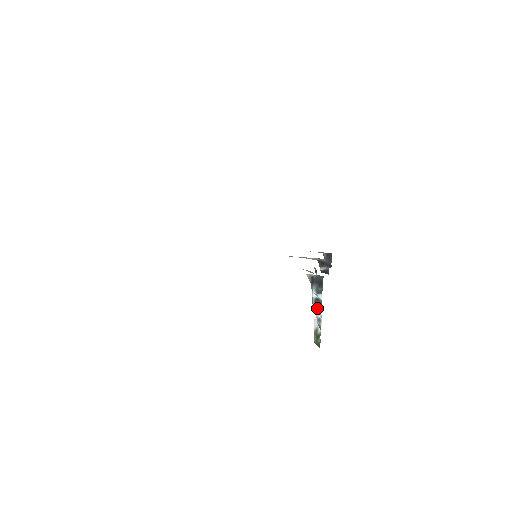
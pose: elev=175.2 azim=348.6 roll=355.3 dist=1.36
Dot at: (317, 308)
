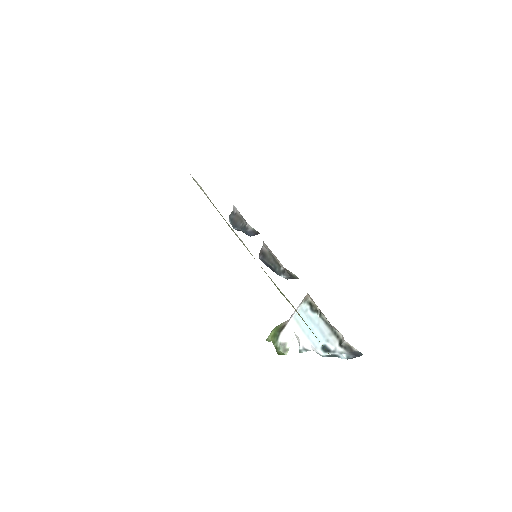
Dot at: (327, 356)
